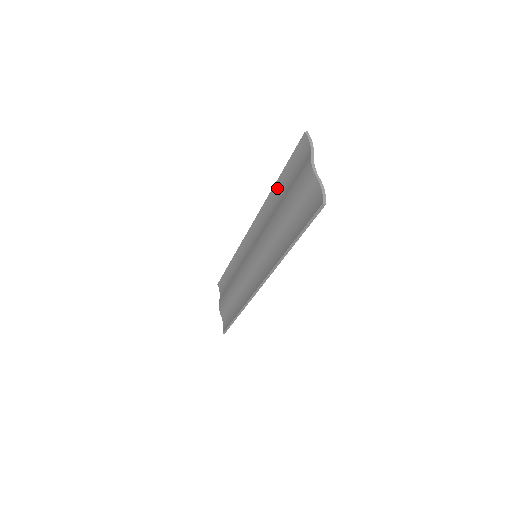
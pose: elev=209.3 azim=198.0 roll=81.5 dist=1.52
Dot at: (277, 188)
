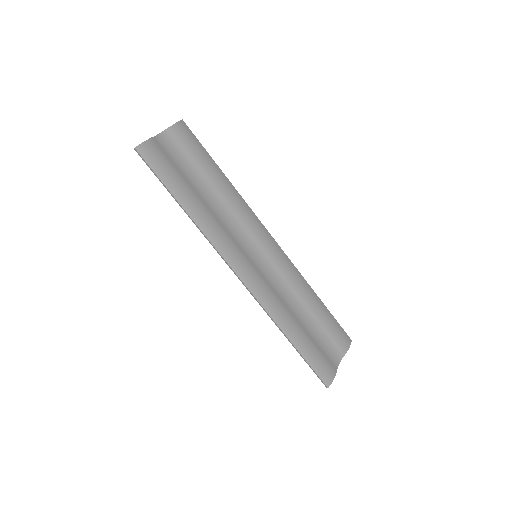
Dot at: (222, 179)
